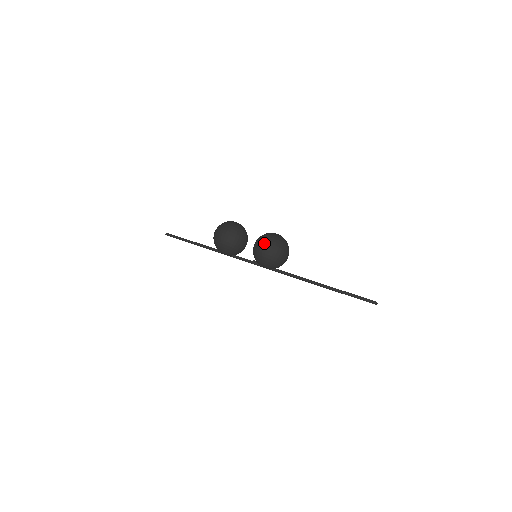
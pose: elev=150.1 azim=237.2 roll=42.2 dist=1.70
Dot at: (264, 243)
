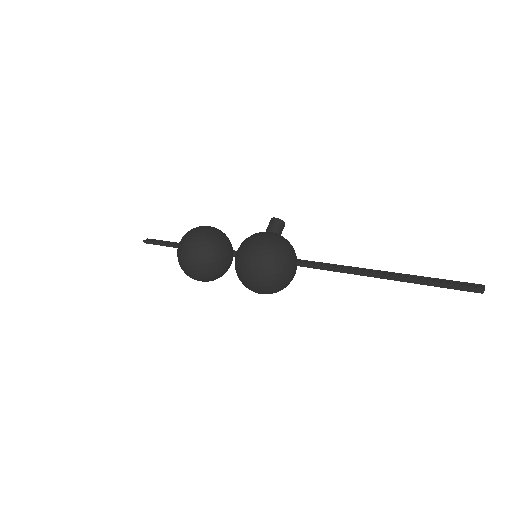
Dot at: (244, 271)
